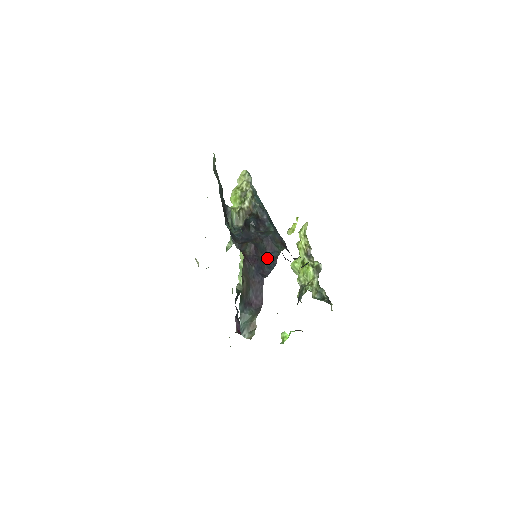
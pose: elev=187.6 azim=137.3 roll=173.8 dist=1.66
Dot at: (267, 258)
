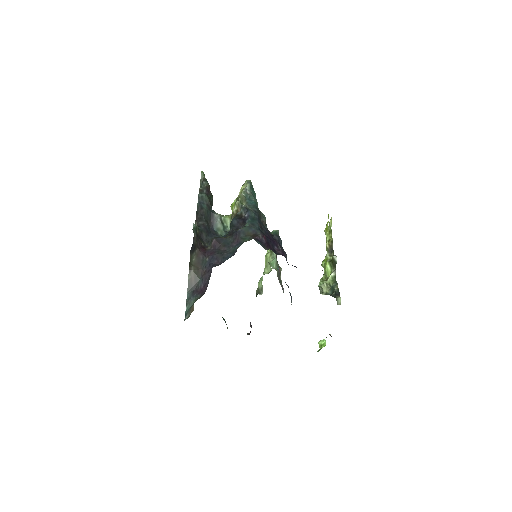
Dot at: (229, 250)
